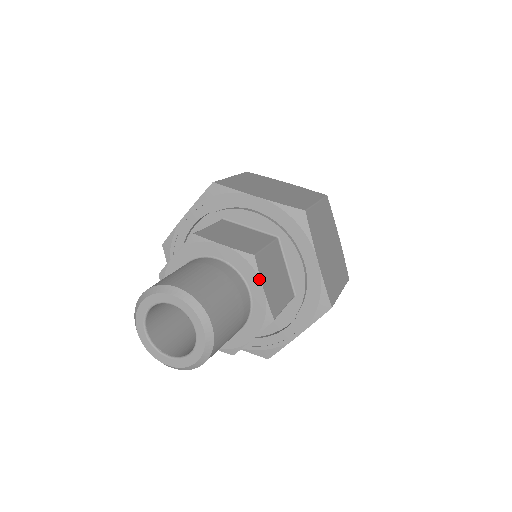
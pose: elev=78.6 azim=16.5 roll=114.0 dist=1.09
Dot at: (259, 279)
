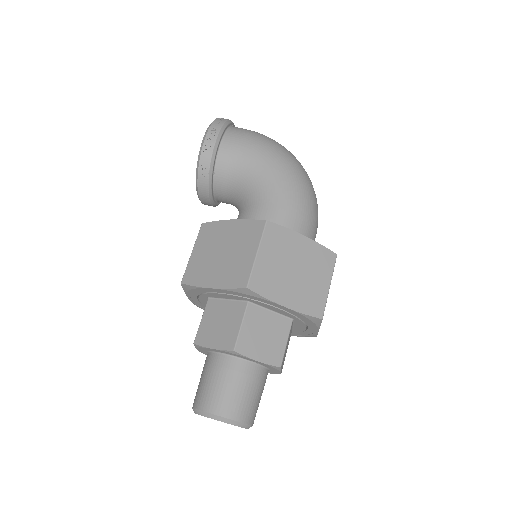
Dot at: (279, 372)
